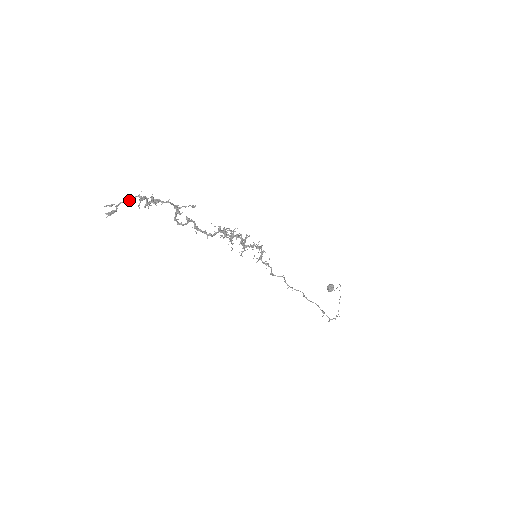
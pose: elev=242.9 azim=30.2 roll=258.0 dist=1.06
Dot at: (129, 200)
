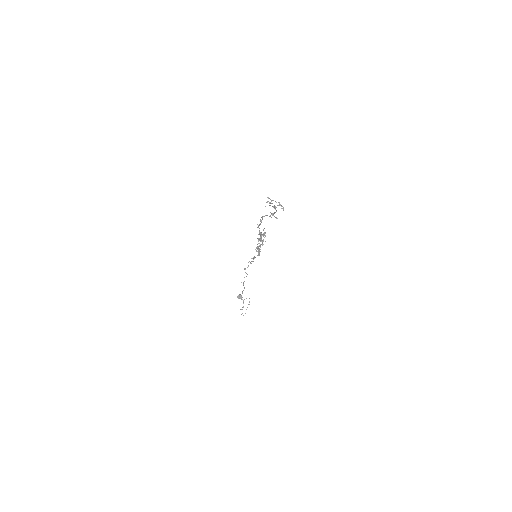
Dot at: (276, 202)
